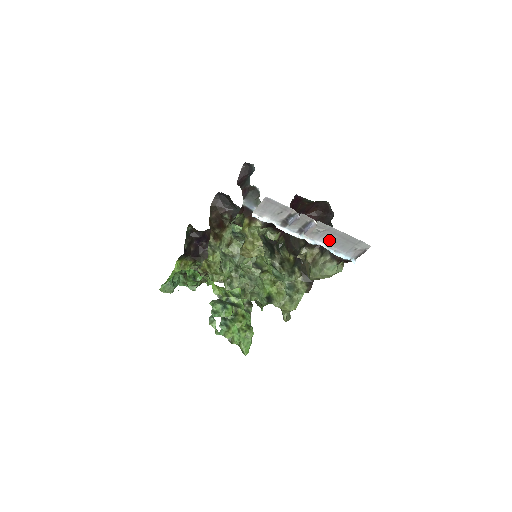
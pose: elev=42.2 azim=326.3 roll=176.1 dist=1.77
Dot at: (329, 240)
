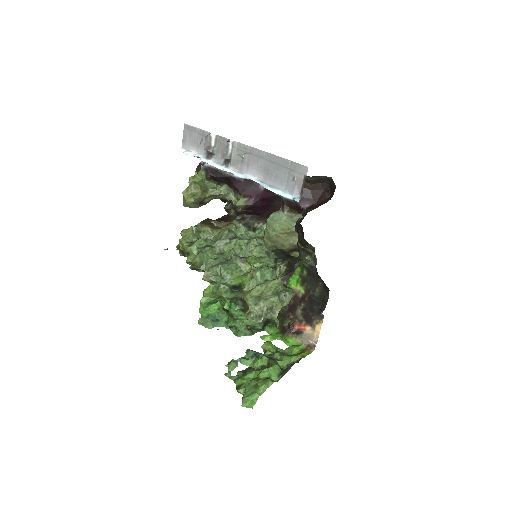
Dot at: (259, 170)
